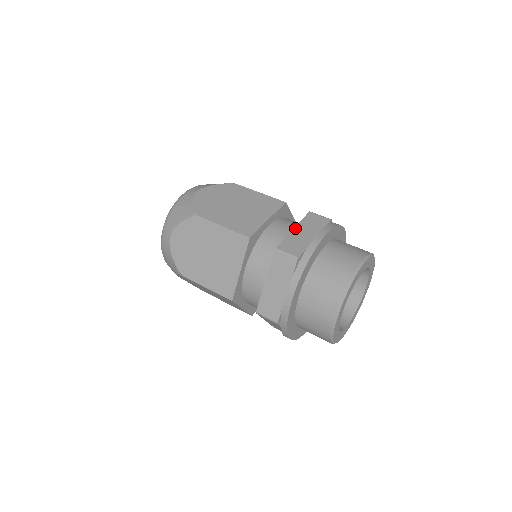
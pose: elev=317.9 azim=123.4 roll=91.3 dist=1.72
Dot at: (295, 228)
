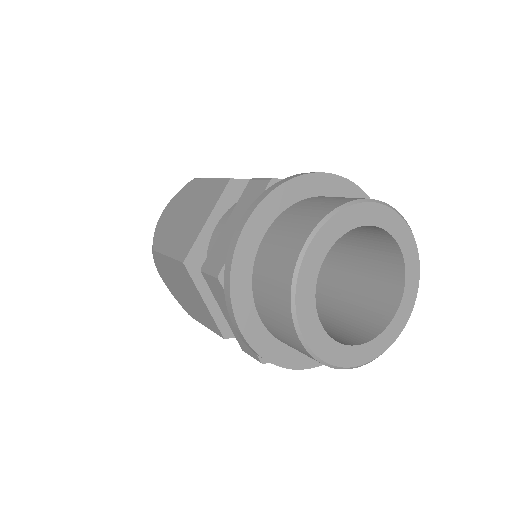
Dot at: occluded
